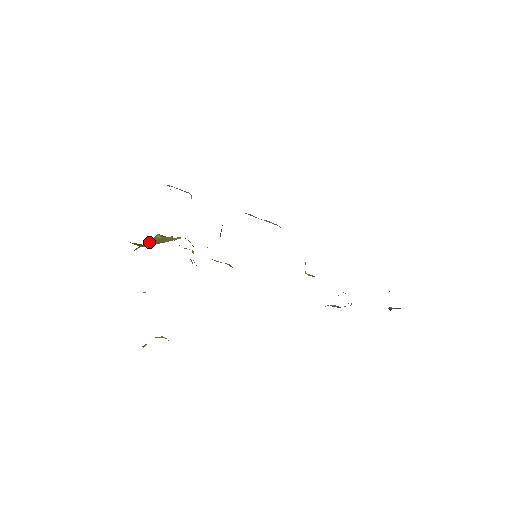
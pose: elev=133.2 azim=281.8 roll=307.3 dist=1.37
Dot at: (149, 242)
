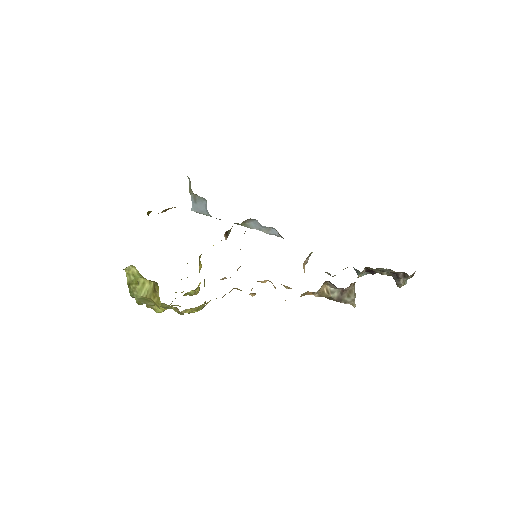
Dot at: occluded
